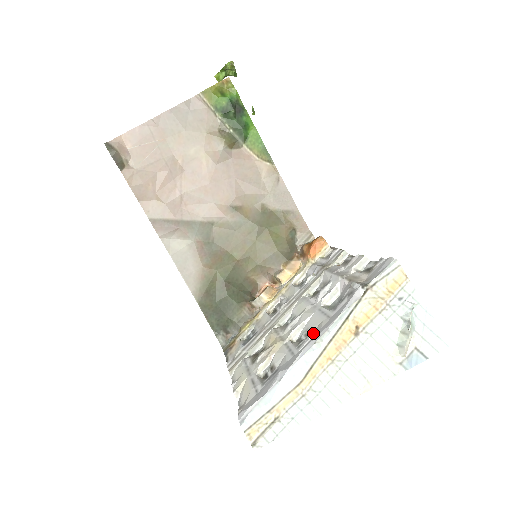
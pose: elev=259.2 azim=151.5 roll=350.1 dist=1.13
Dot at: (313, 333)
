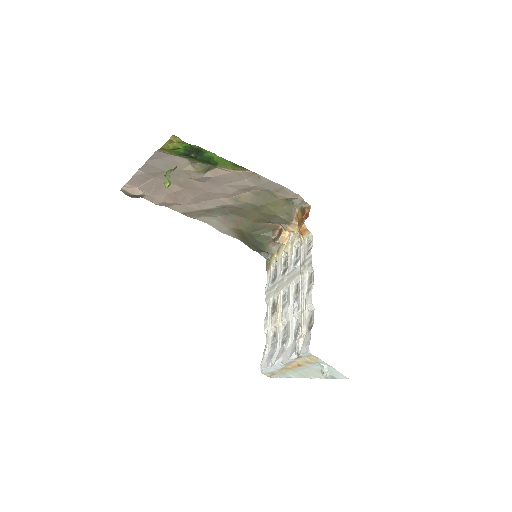
Dot at: (284, 346)
